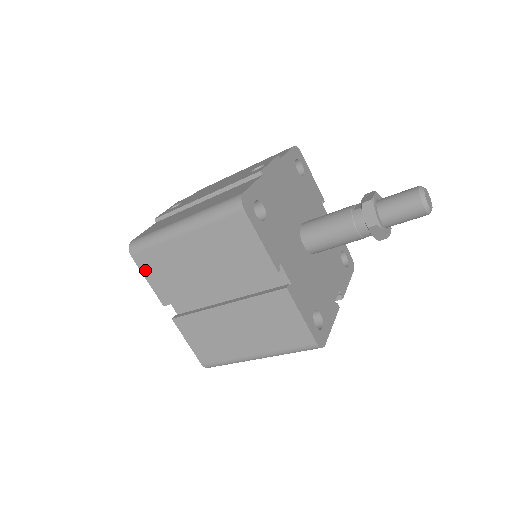
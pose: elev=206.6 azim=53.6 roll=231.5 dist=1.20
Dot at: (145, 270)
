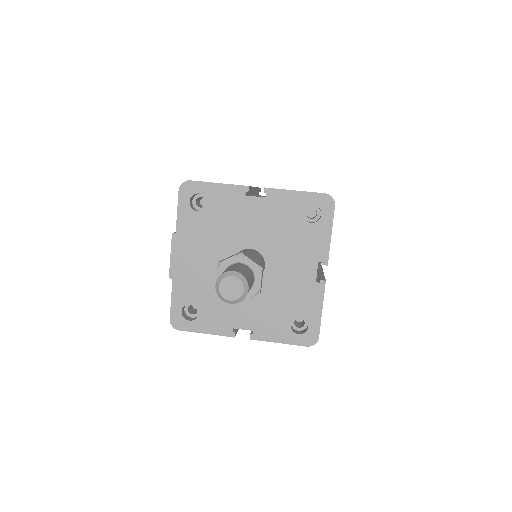
Dot at: occluded
